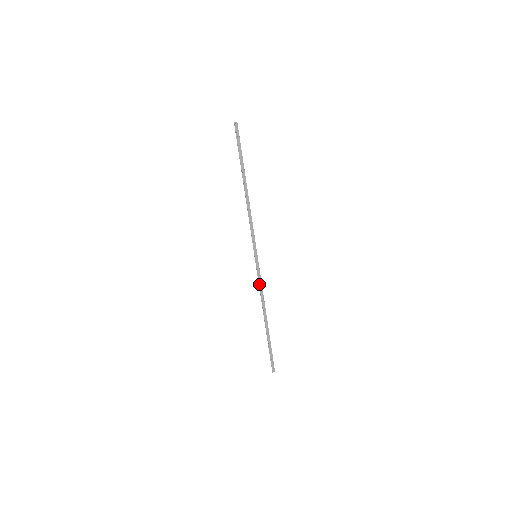
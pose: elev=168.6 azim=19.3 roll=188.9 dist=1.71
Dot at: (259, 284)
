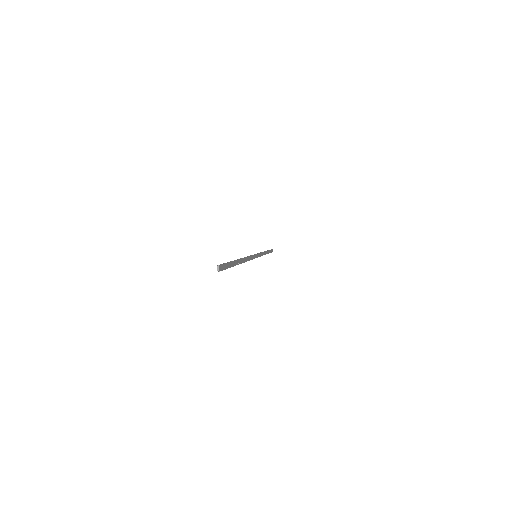
Dot at: (250, 256)
